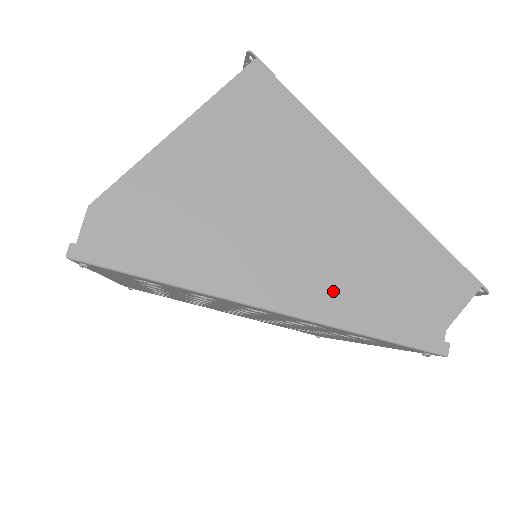
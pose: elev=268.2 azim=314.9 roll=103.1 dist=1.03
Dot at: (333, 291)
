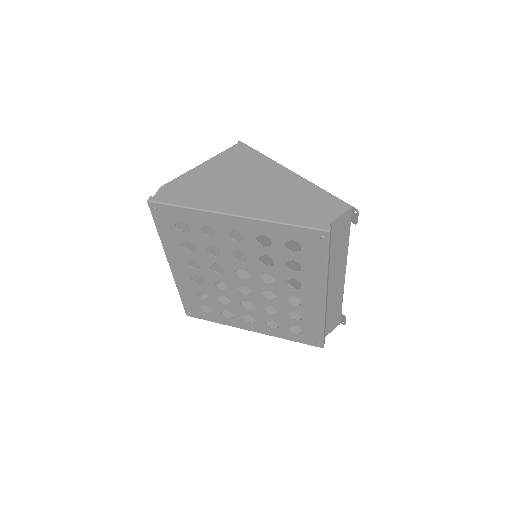
Dot at: (268, 210)
